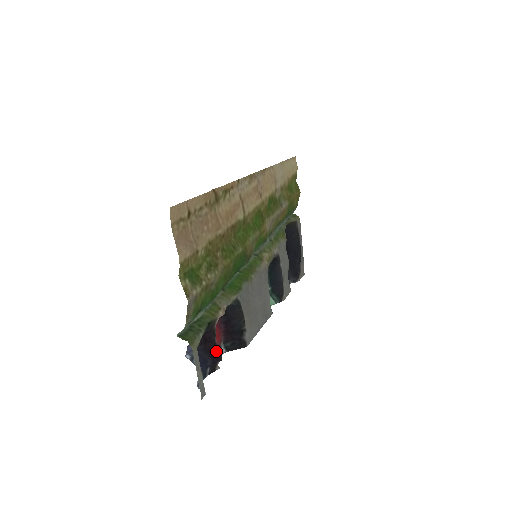
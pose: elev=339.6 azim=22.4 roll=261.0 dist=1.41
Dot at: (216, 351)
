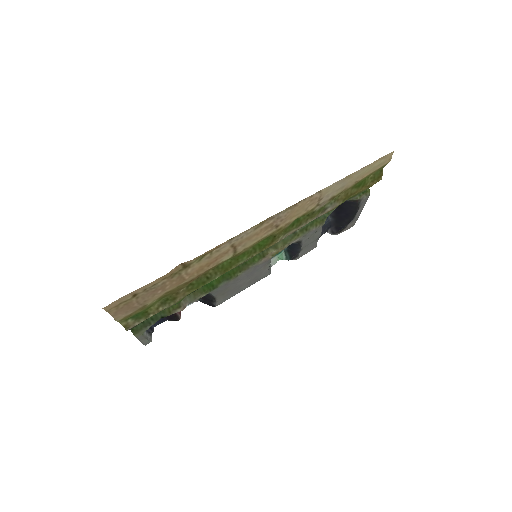
Dot at: (174, 318)
